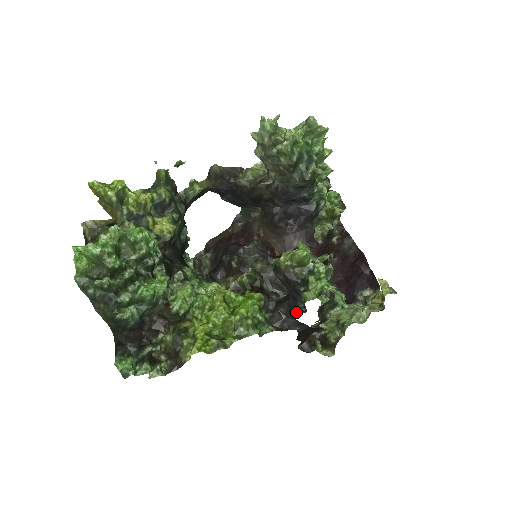
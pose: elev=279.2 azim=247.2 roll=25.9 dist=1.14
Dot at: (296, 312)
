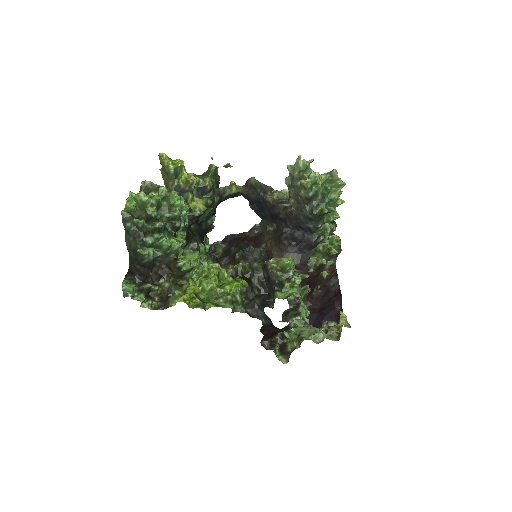
Dot at: (266, 305)
